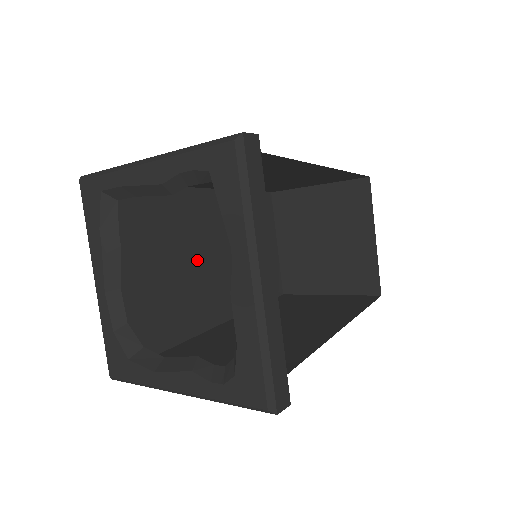
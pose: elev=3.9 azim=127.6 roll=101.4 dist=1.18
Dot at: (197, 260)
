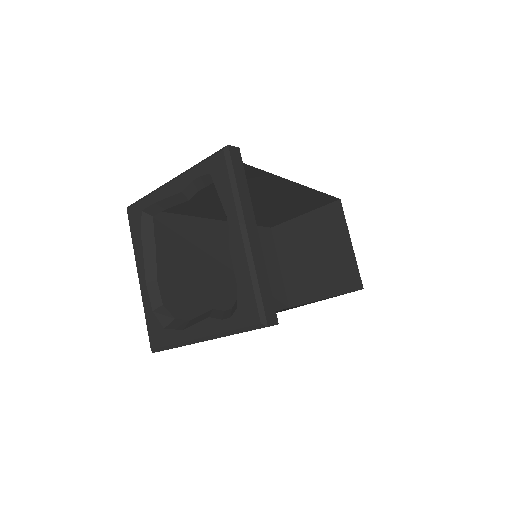
Dot at: (214, 271)
